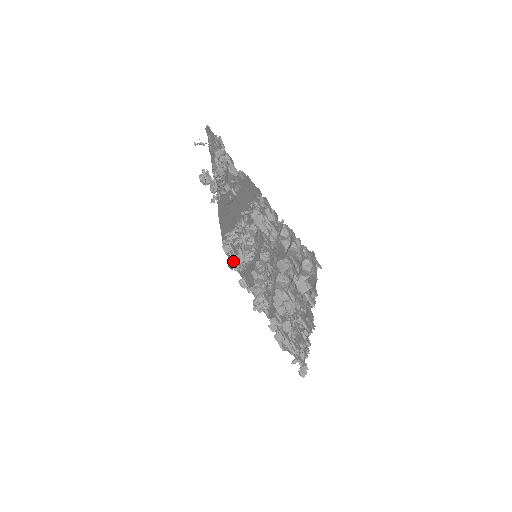
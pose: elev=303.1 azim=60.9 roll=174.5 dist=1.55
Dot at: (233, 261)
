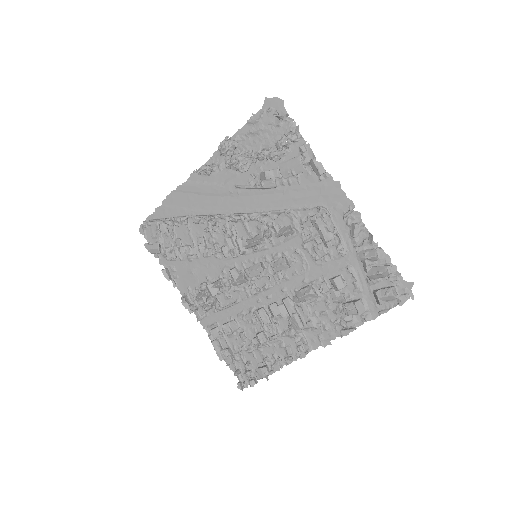
Dot at: (162, 244)
